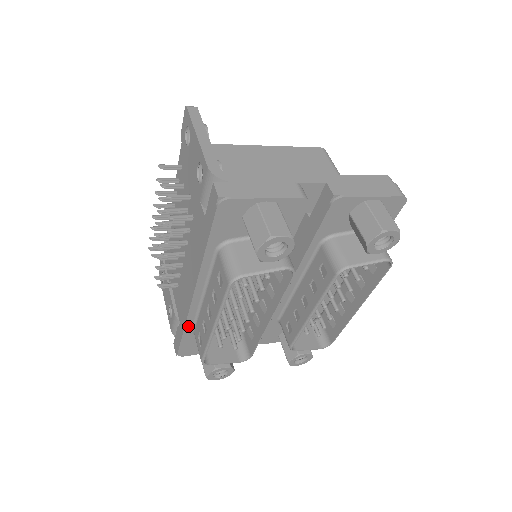
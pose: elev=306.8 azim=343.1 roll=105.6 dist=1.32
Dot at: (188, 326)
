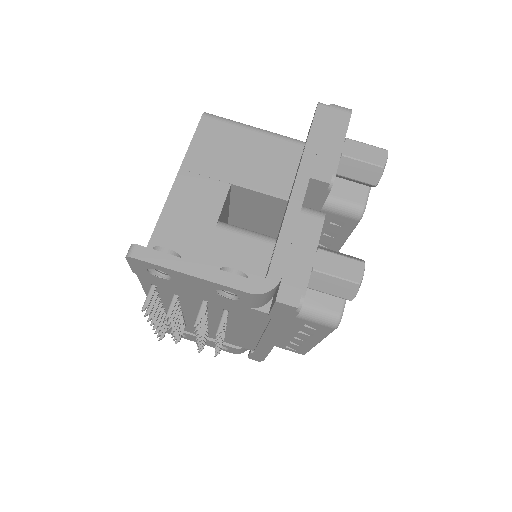
Dot at: occluded
